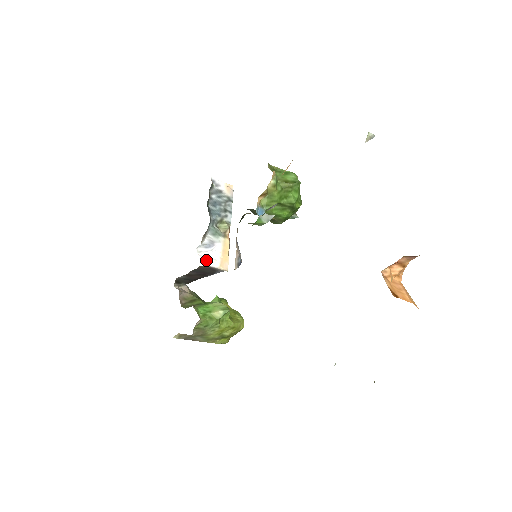
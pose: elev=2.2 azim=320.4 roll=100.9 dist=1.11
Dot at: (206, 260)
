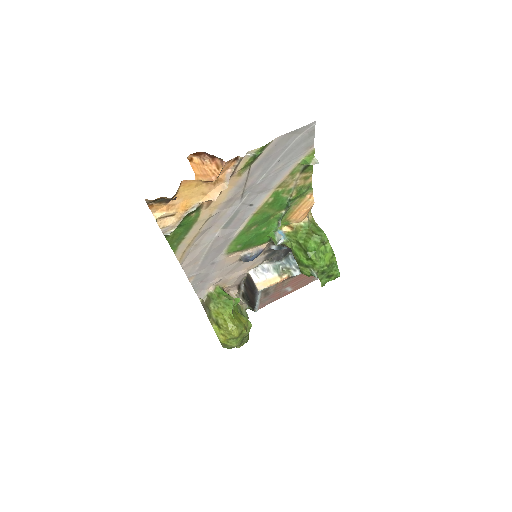
Dot at: (254, 273)
